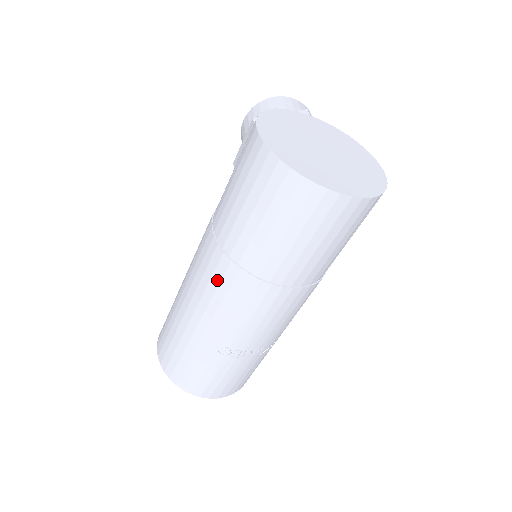
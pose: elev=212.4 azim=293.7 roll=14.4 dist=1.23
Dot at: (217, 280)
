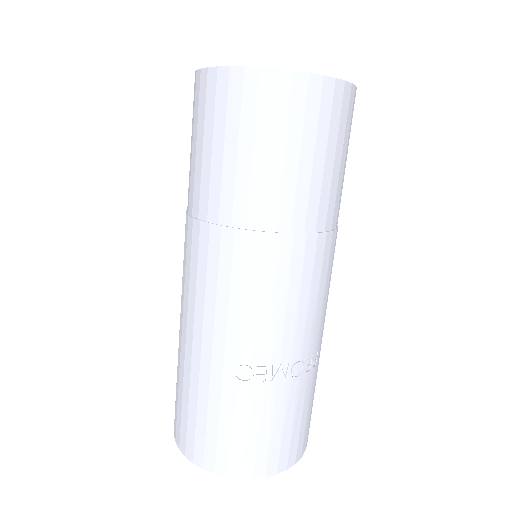
Dot at: (203, 263)
